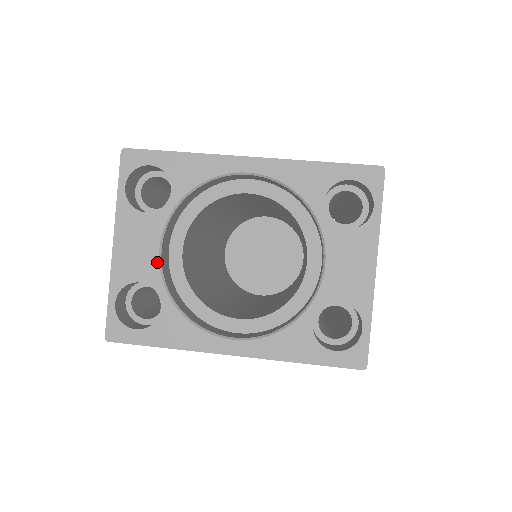
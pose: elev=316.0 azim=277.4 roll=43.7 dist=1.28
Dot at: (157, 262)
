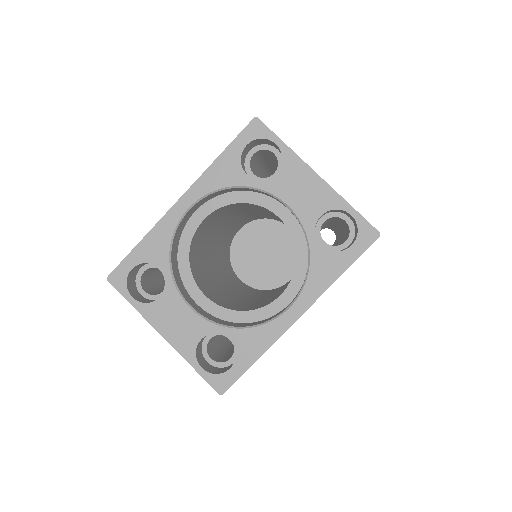
Dot at: (197, 317)
